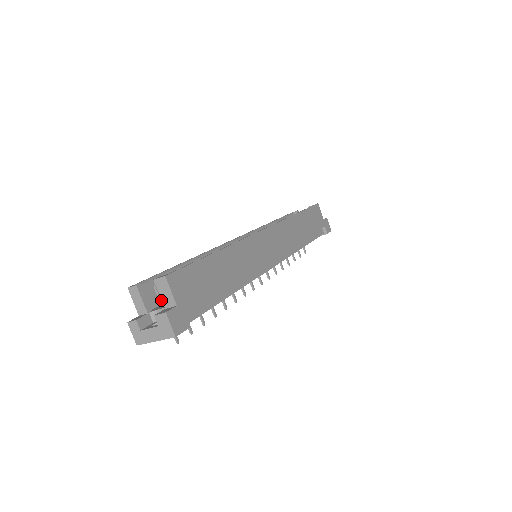
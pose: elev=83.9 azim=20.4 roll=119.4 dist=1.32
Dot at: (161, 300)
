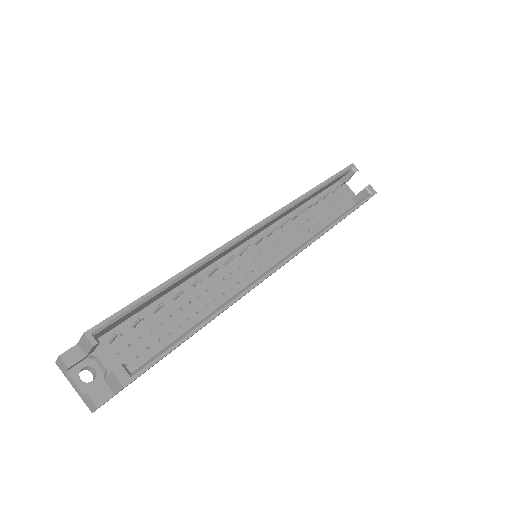
Dot at: (111, 342)
